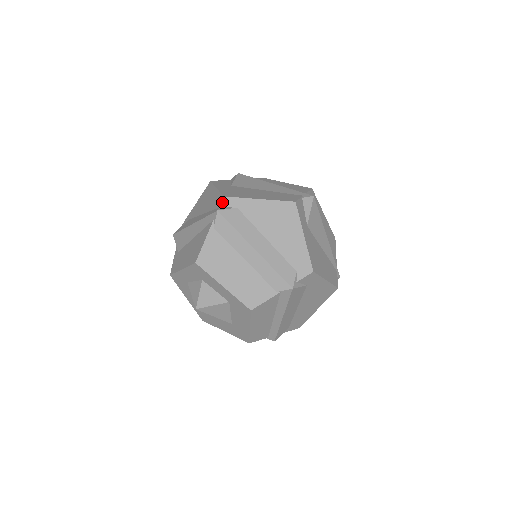
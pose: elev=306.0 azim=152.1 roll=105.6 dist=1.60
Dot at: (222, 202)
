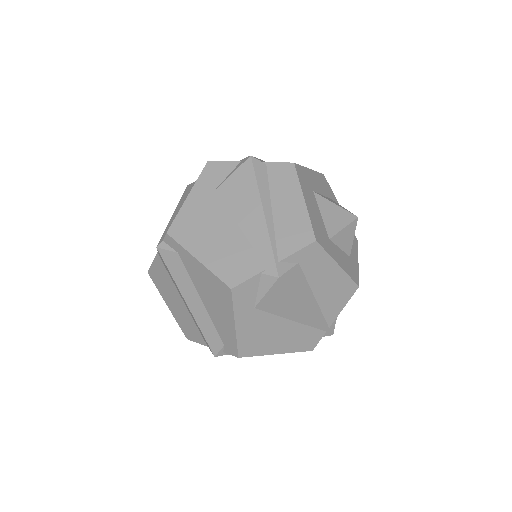
Dot at: (165, 237)
